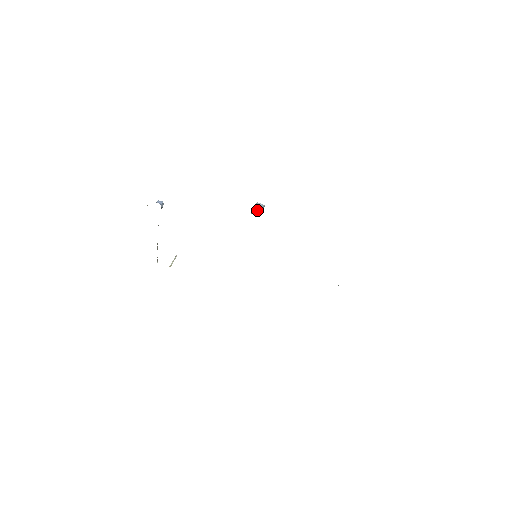
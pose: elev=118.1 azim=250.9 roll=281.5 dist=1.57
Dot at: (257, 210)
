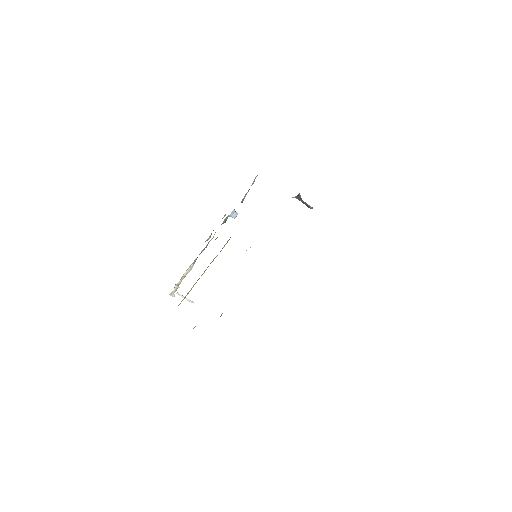
Dot at: occluded
